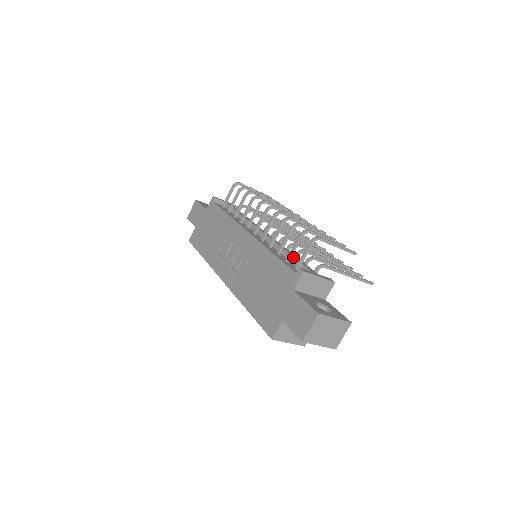
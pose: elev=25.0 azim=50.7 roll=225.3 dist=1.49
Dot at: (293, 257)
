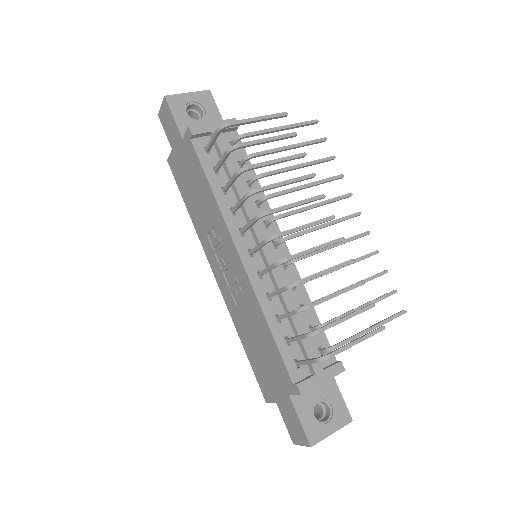
Dot at: (296, 332)
